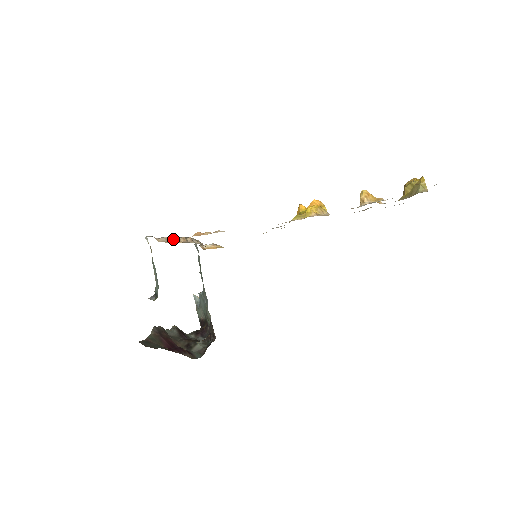
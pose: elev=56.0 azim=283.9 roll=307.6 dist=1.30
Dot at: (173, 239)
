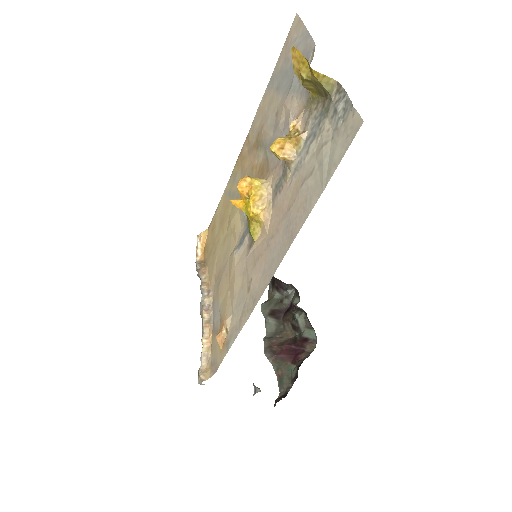
Dot at: (205, 344)
